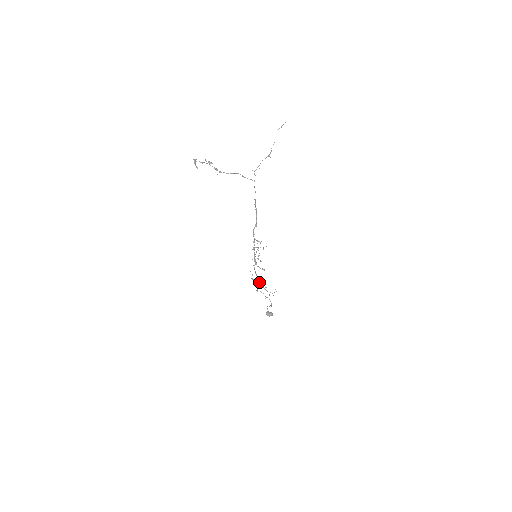
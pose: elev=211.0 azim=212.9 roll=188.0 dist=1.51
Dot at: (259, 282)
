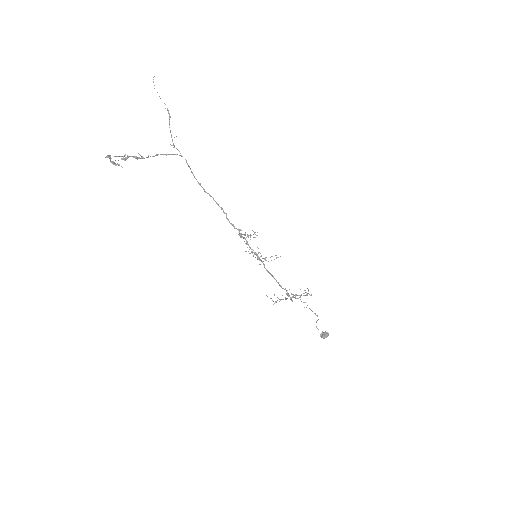
Dot at: occluded
